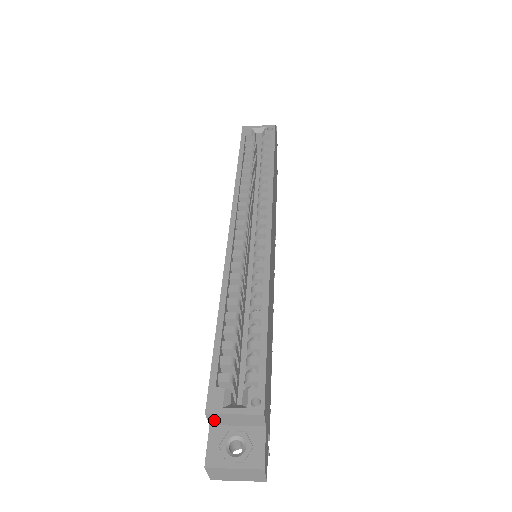
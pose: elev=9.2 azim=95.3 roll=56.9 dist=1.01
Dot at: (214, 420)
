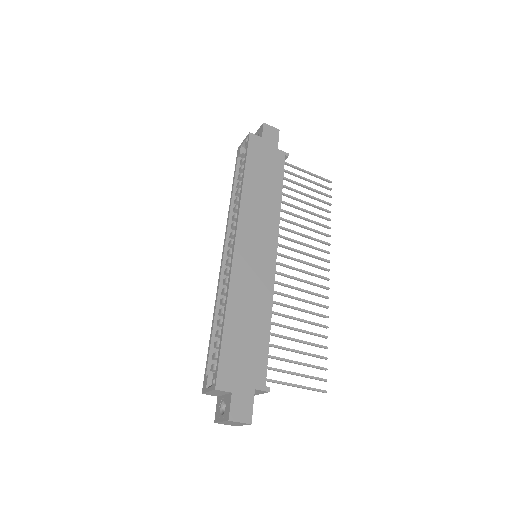
Dot at: (212, 395)
